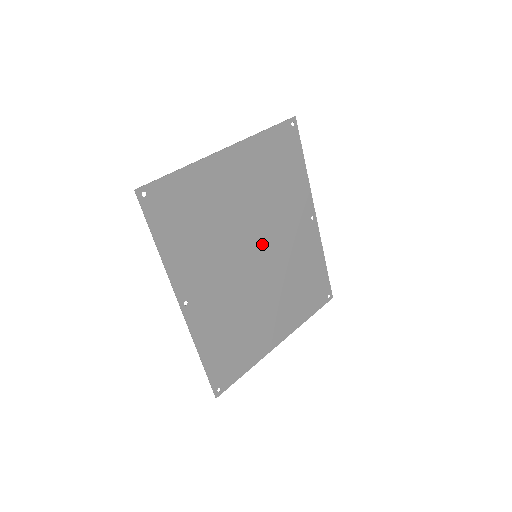
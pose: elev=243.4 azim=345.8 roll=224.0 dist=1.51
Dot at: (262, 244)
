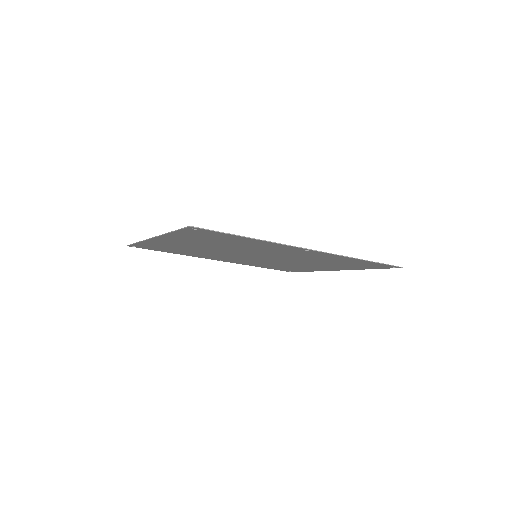
Dot at: (255, 254)
